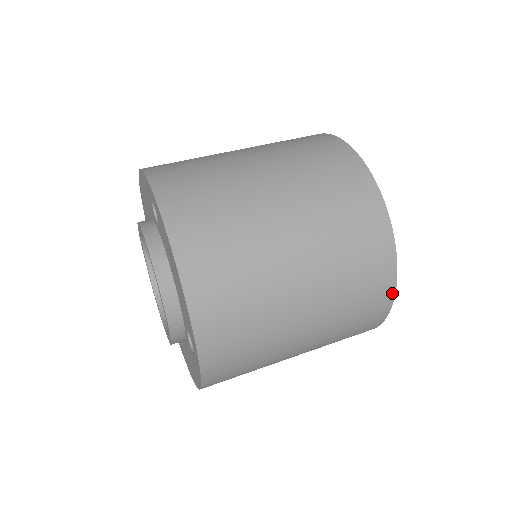
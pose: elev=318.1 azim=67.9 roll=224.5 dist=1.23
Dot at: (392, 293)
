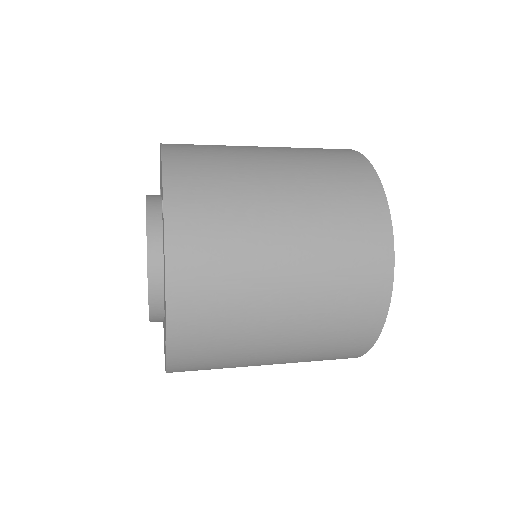
Dot at: (373, 174)
